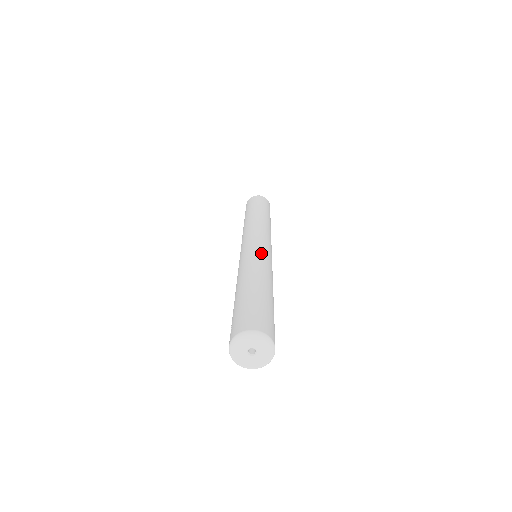
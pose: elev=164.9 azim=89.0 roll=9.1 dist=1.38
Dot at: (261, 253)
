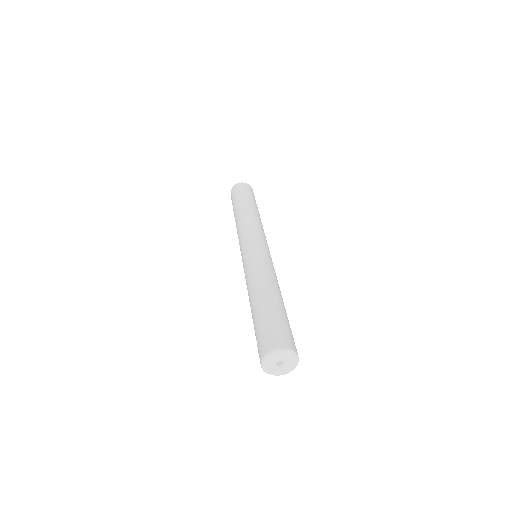
Dot at: (267, 259)
